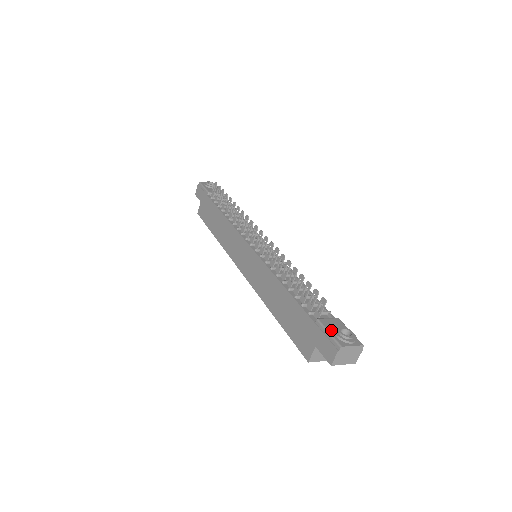
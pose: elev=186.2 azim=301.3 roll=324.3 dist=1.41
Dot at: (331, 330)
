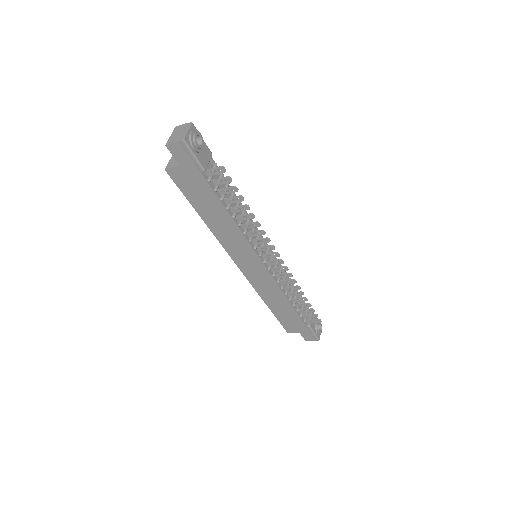
Dot at: (315, 330)
